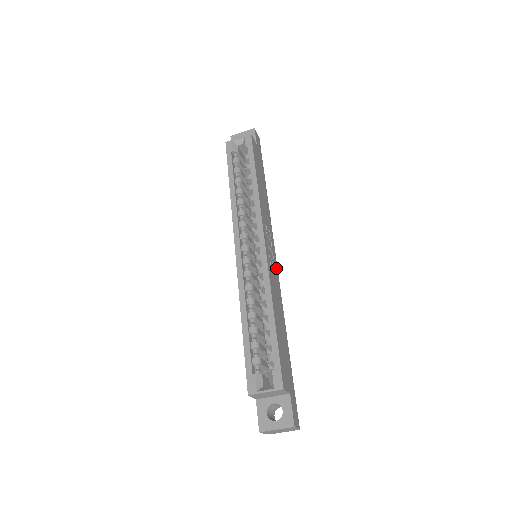
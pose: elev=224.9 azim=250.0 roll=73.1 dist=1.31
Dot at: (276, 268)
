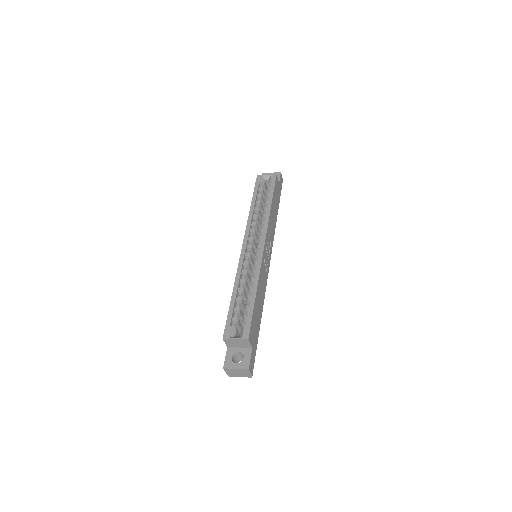
Dot at: (268, 268)
